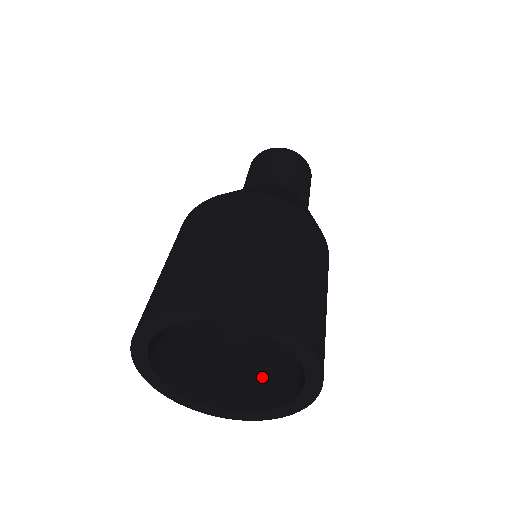
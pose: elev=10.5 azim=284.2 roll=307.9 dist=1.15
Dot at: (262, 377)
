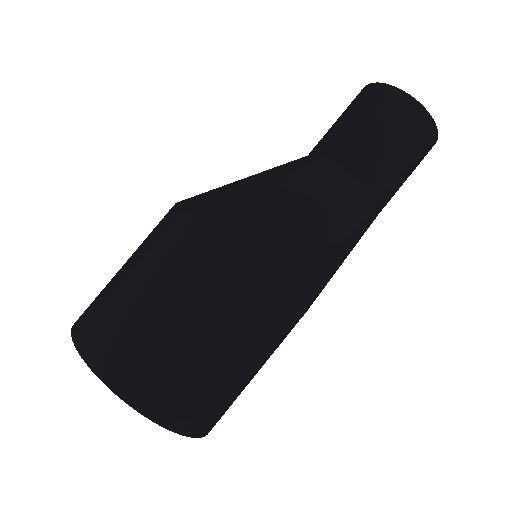
Dot at: occluded
